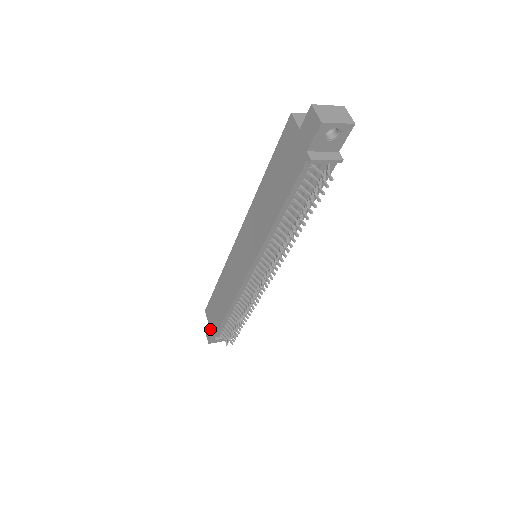
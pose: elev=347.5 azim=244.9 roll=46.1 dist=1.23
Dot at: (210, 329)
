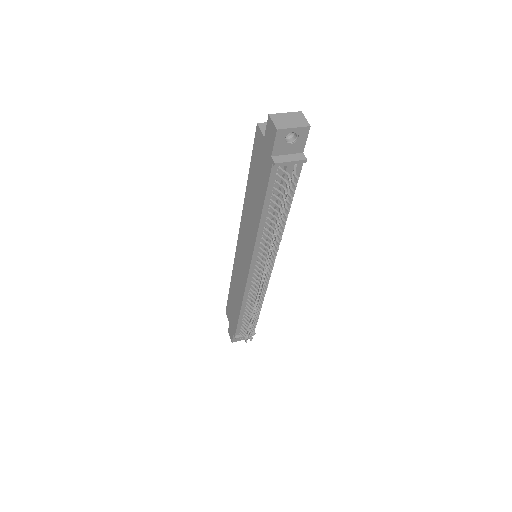
Dot at: (231, 328)
